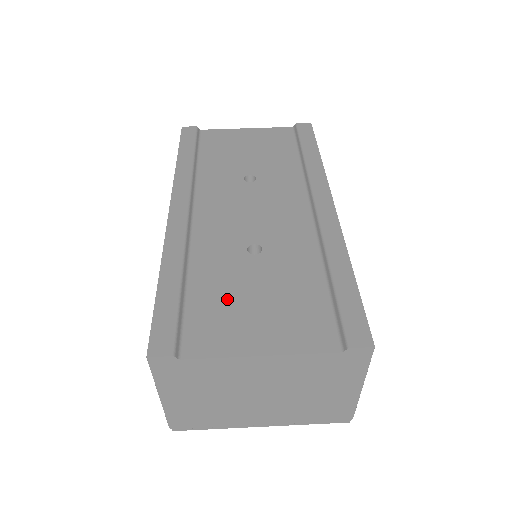
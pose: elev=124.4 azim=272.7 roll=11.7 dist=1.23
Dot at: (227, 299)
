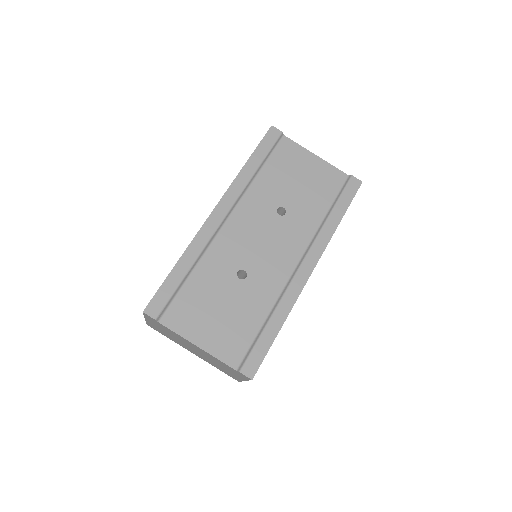
Dot at: (204, 300)
